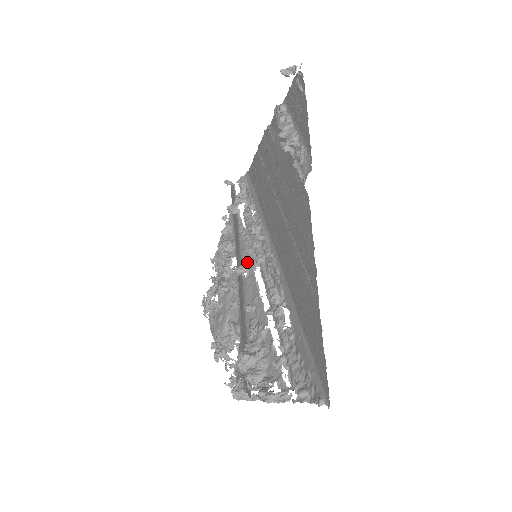
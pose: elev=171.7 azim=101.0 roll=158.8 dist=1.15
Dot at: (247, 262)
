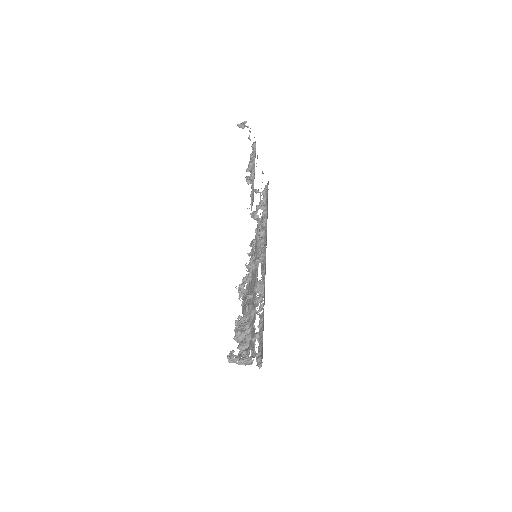
Dot at: occluded
